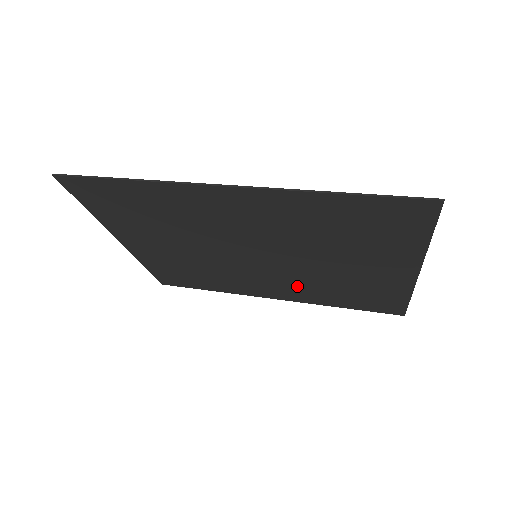
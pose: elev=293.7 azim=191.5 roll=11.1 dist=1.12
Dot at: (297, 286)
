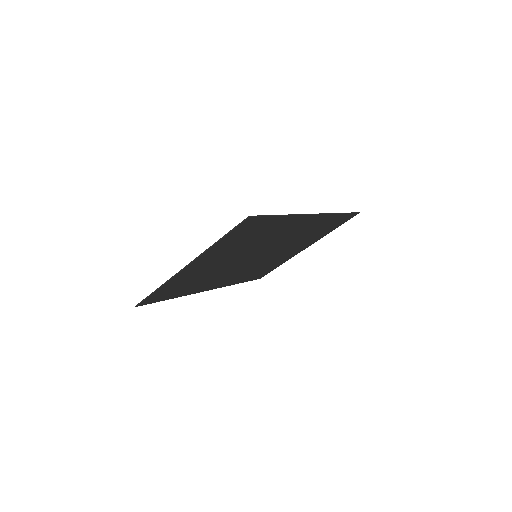
Dot at: (241, 274)
